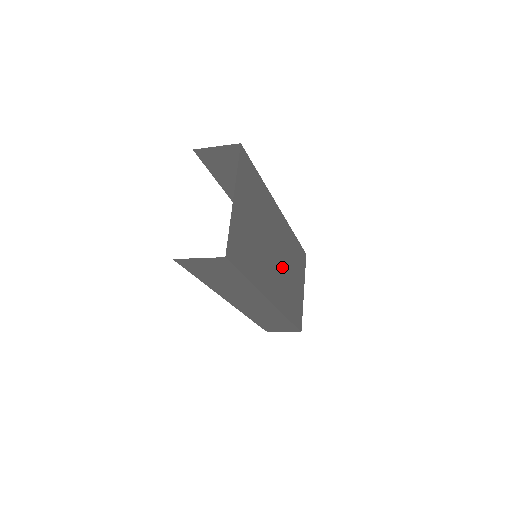
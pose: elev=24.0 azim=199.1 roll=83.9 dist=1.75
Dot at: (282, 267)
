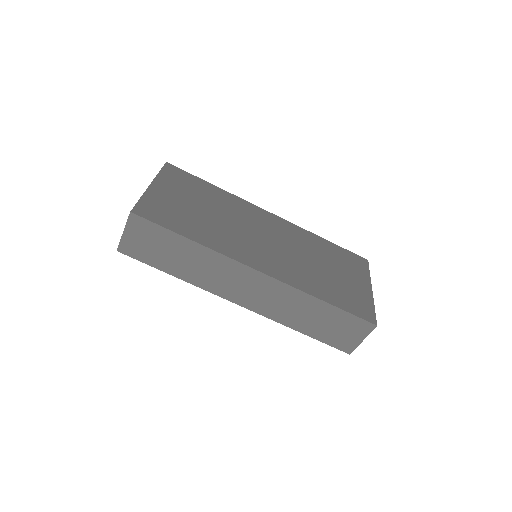
Dot at: (286, 252)
